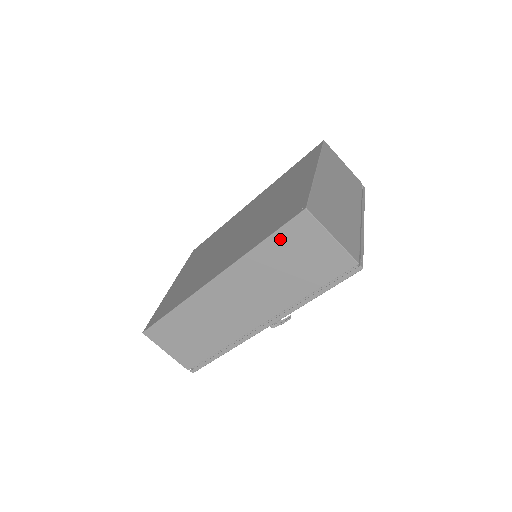
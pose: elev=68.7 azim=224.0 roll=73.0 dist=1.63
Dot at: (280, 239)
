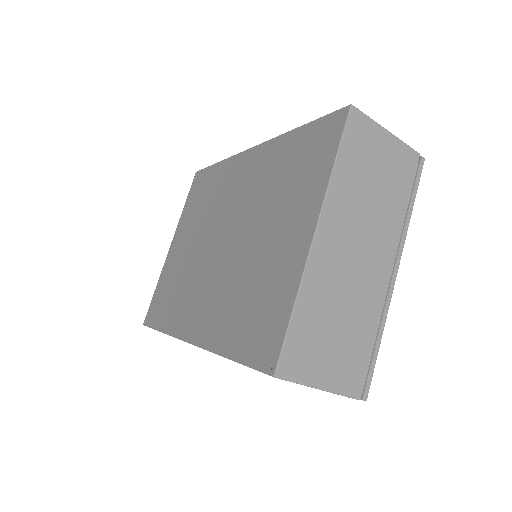
Dot at: occluded
